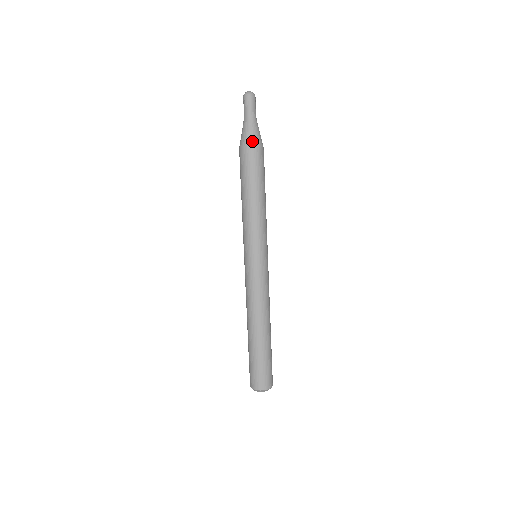
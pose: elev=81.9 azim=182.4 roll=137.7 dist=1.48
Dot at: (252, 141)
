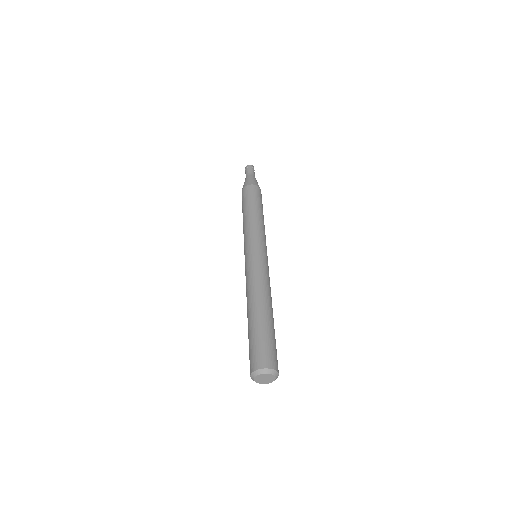
Dot at: (250, 183)
